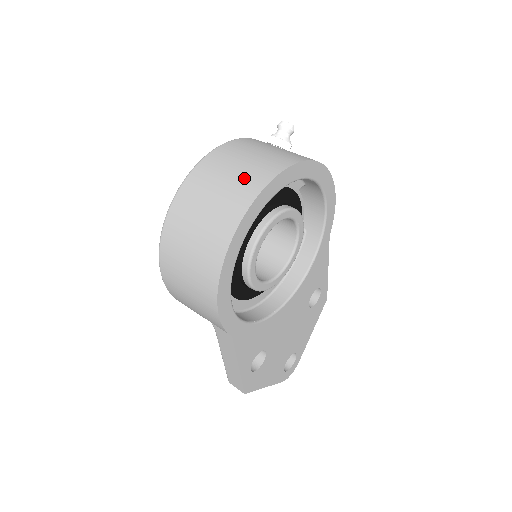
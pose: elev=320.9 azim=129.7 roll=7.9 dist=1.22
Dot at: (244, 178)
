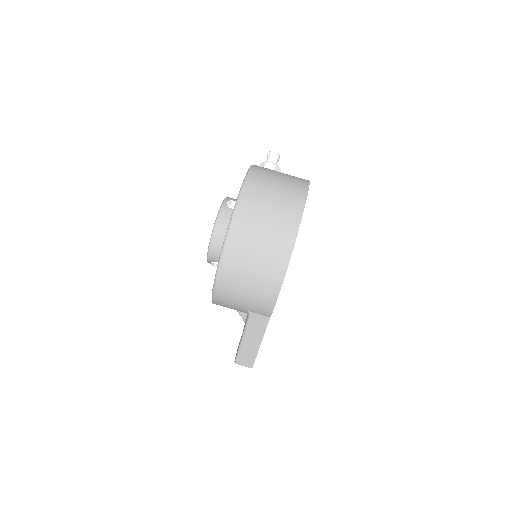
Dot at: (287, 196)
